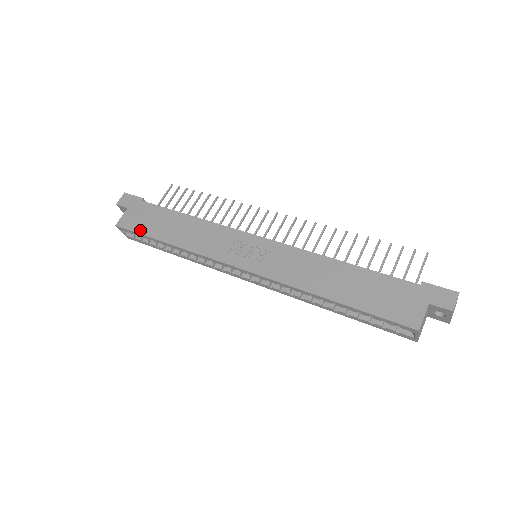
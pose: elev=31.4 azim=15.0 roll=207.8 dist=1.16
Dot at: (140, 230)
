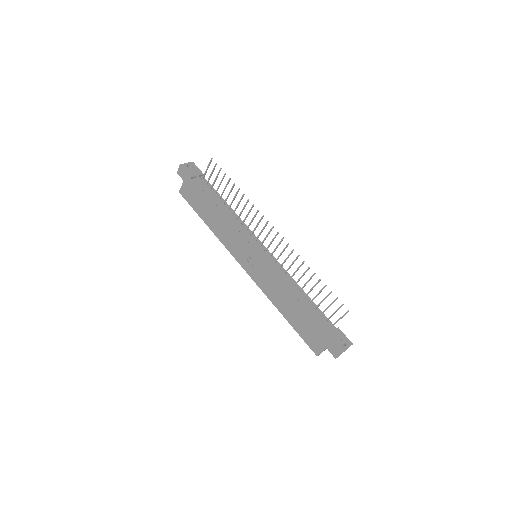
Dot at: (192, 205)
